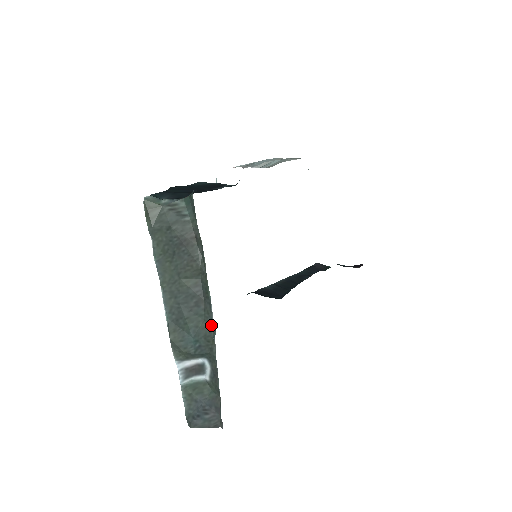
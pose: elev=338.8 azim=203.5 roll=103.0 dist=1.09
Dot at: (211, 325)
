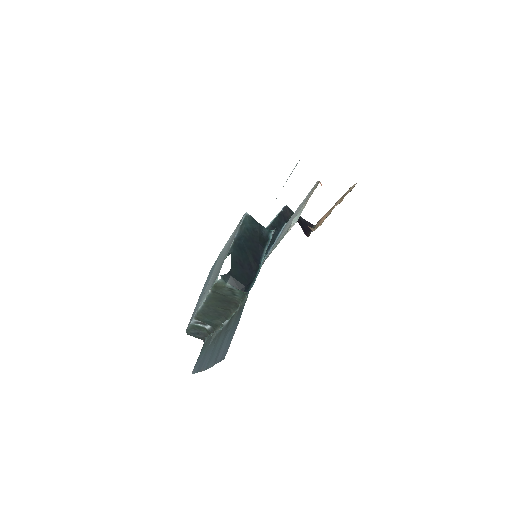
Dot at: (222, 323)
